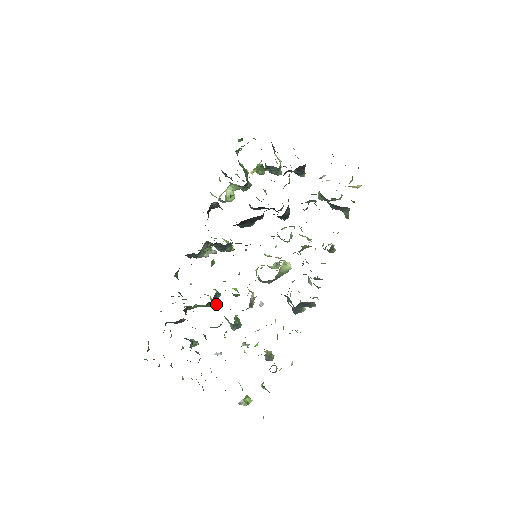
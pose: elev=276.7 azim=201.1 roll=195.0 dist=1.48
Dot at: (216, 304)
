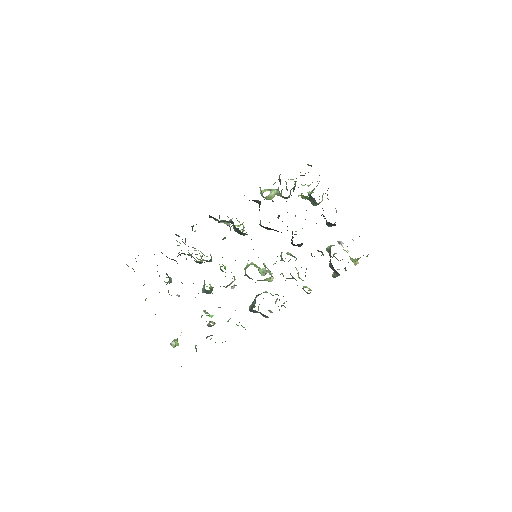
Dot at: occluded
